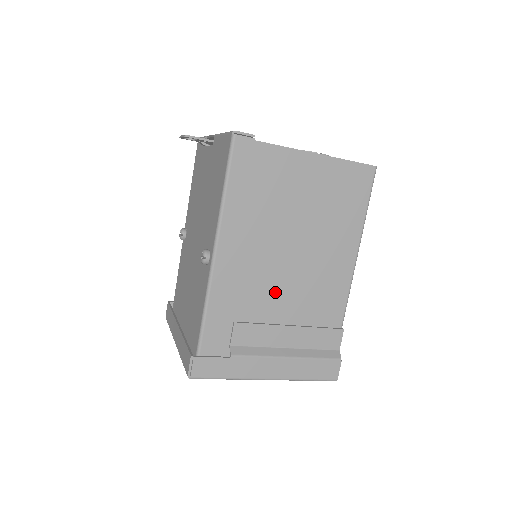
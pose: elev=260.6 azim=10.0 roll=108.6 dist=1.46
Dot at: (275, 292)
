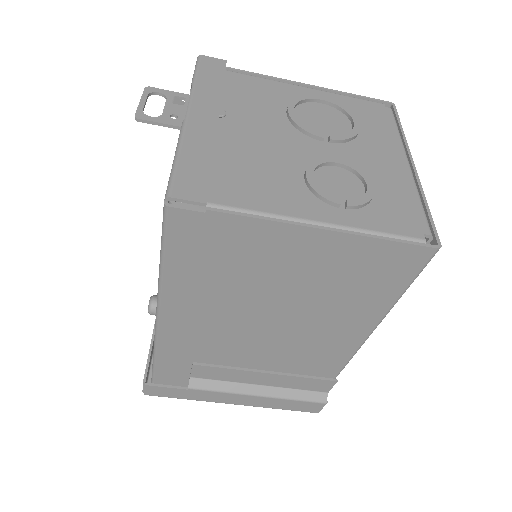
Dot at: (246, 348)
